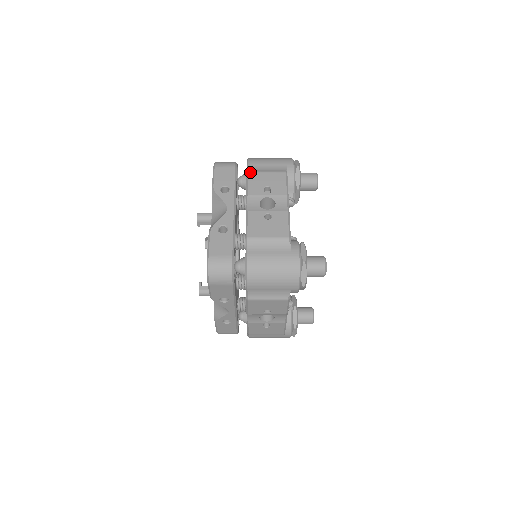
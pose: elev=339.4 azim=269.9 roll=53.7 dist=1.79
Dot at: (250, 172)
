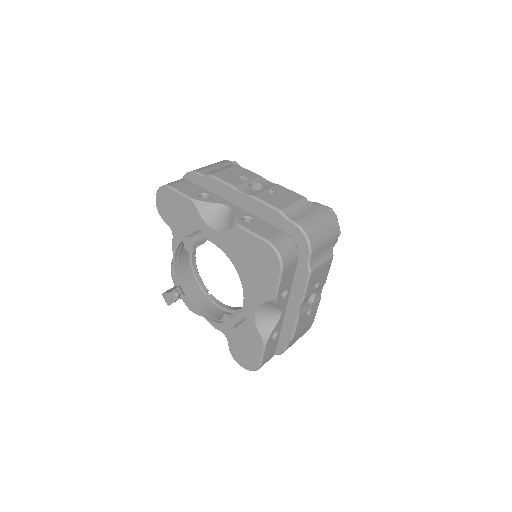
Dot at: (212, 173)
